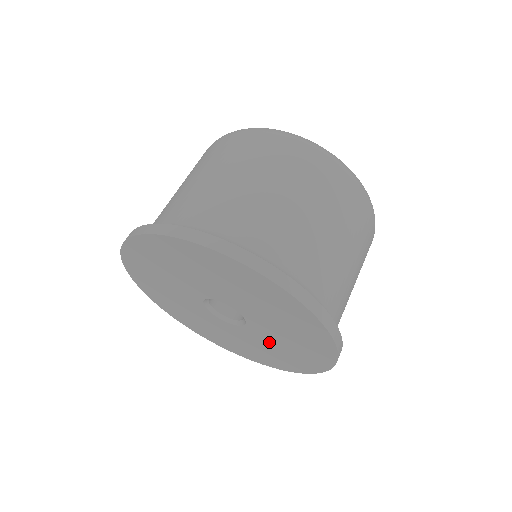
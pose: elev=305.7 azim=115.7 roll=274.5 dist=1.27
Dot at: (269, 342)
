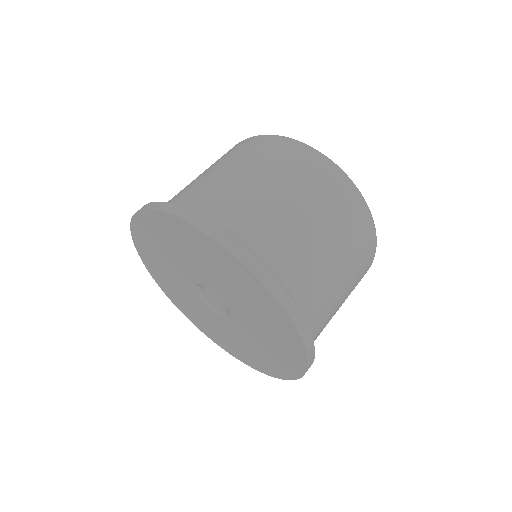
Dot at: (251, 339)
